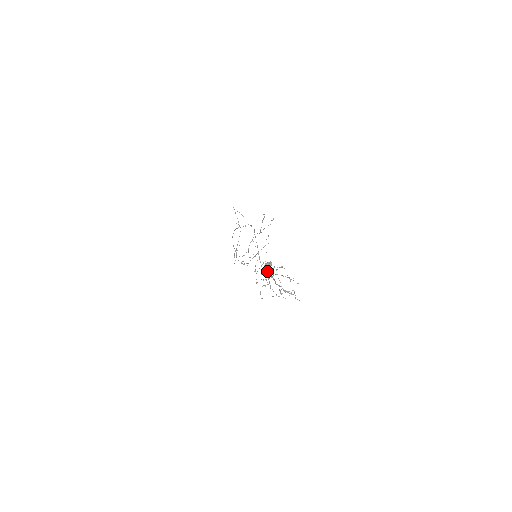
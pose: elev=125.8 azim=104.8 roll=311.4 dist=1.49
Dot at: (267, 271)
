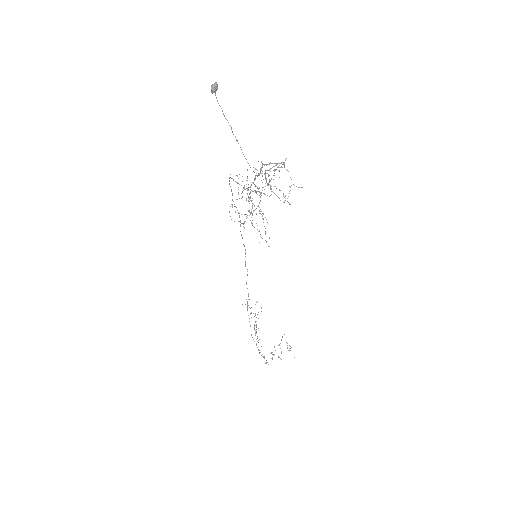
Dot at: occluded
